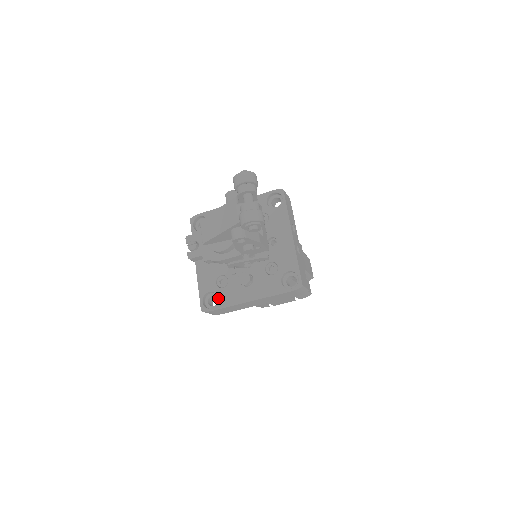
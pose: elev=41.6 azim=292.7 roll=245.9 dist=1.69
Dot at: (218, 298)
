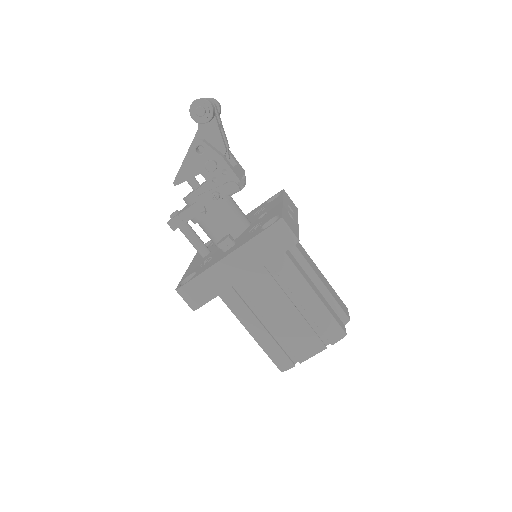
Dot at: (196, 273)
